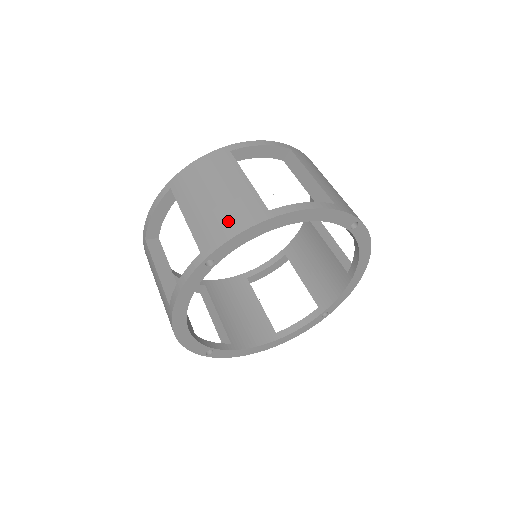
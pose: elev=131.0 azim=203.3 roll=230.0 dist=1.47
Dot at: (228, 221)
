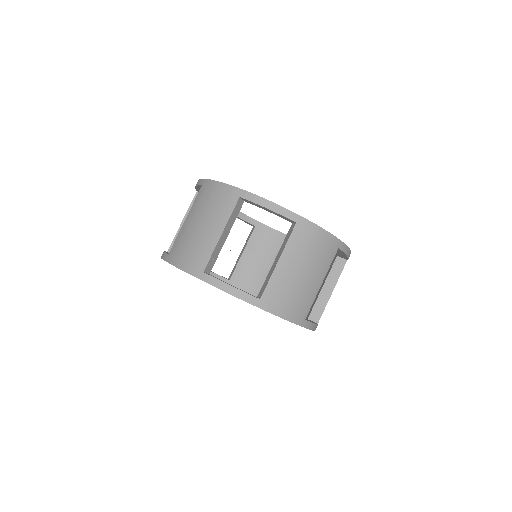
Dot at: (290, 304)
